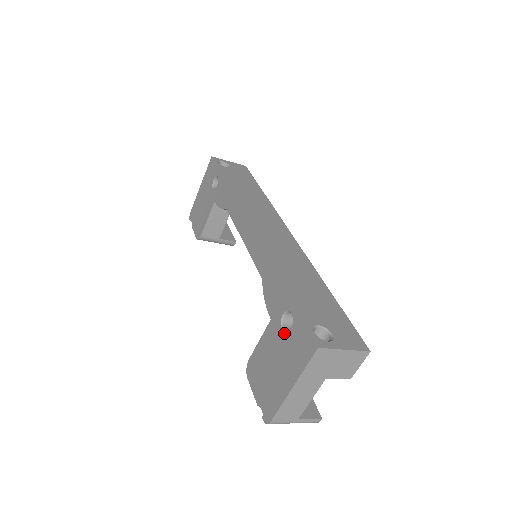
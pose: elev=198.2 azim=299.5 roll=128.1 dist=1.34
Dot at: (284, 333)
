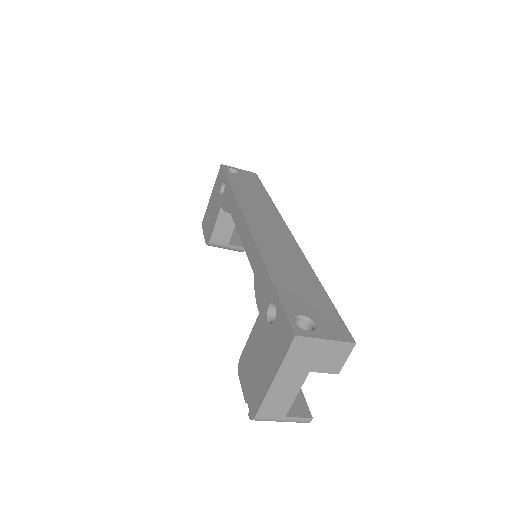
Dot at: (269, 325)
